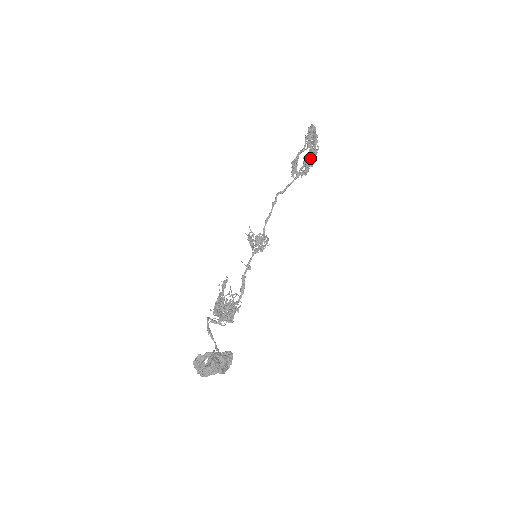
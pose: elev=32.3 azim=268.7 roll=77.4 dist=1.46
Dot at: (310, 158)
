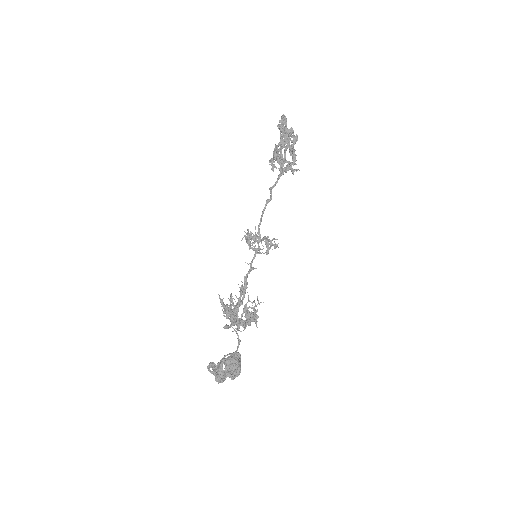
Dot at: (293, 157)
